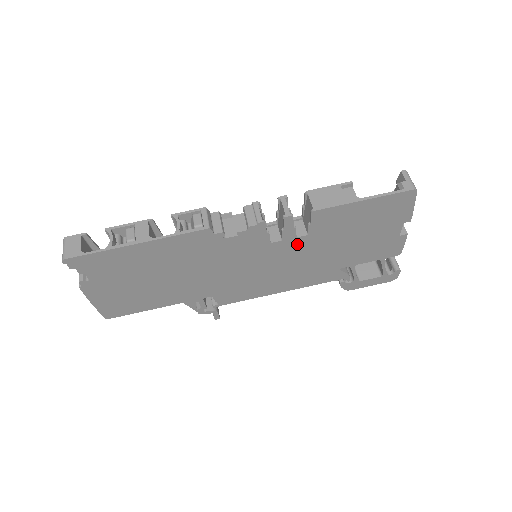
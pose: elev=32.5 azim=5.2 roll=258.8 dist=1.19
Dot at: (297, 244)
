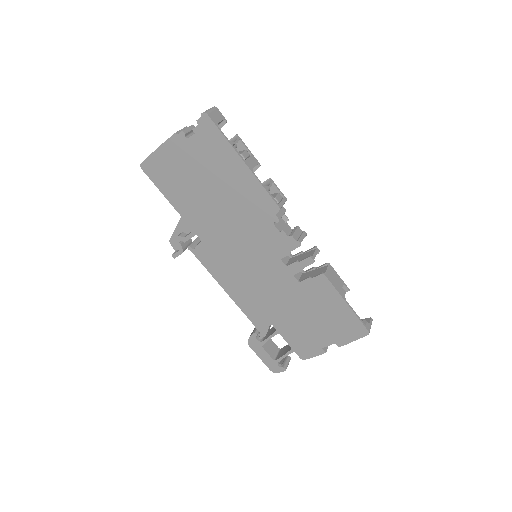
Dot at: (286, 279)
